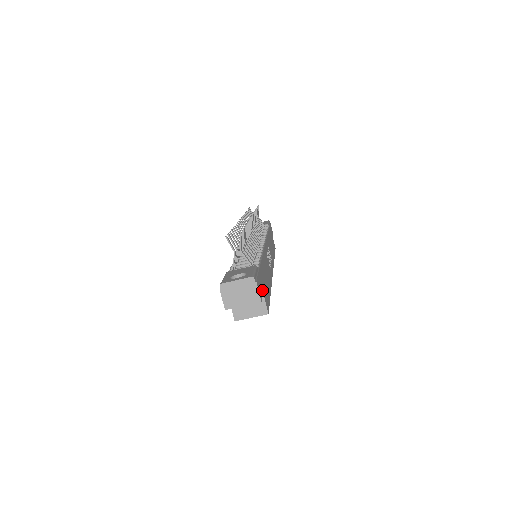
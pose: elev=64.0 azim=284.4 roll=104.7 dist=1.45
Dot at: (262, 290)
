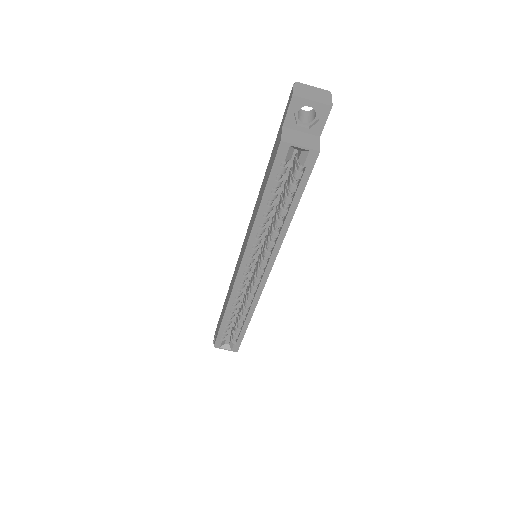
Dot at: (320, 134)
